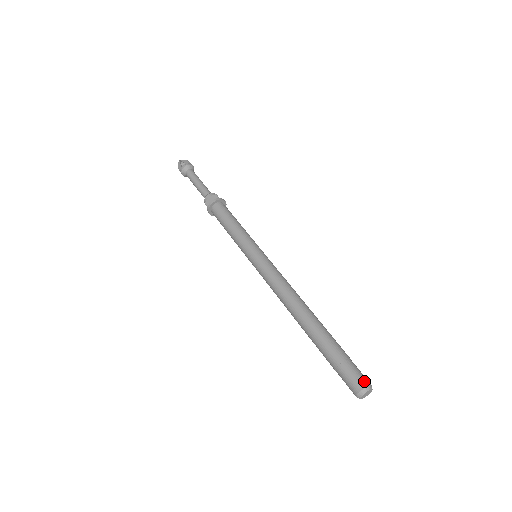
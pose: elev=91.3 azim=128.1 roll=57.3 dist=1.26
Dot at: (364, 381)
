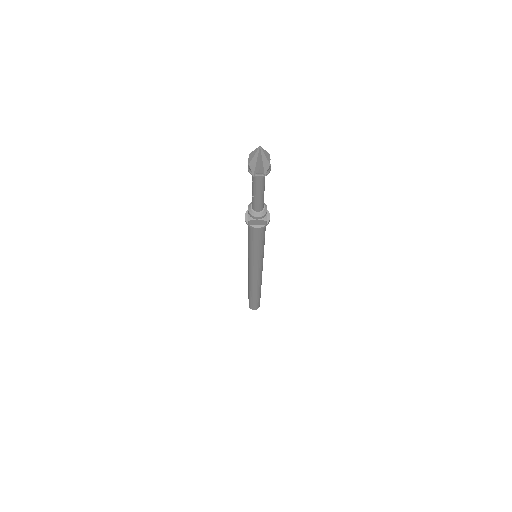
Dot at: occluded
